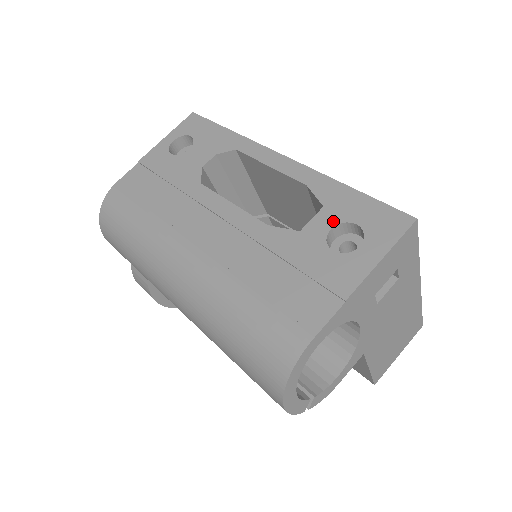
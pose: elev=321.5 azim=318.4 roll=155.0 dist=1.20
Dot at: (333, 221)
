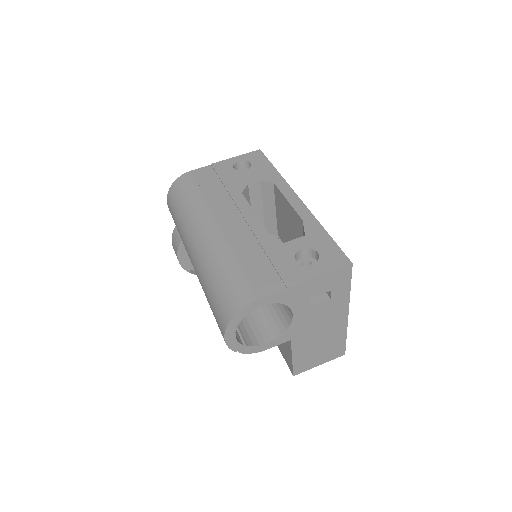
Dot at: (306, 245)
